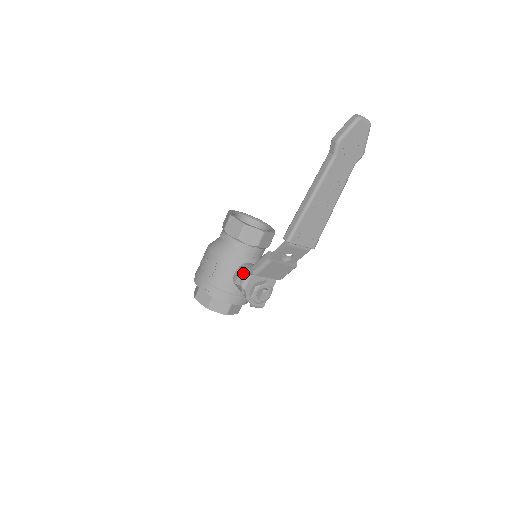
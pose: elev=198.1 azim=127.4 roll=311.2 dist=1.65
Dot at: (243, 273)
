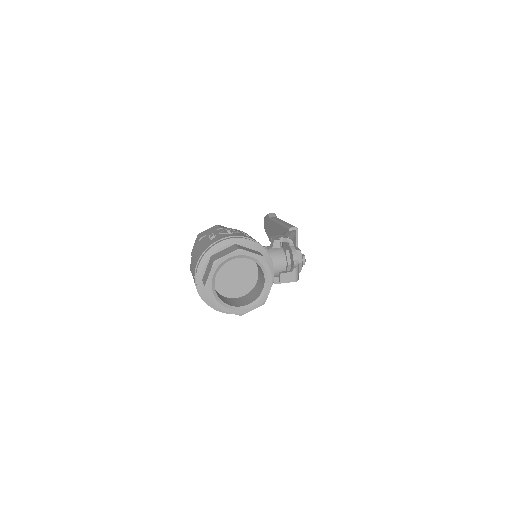
Dot at: (281, 235)
